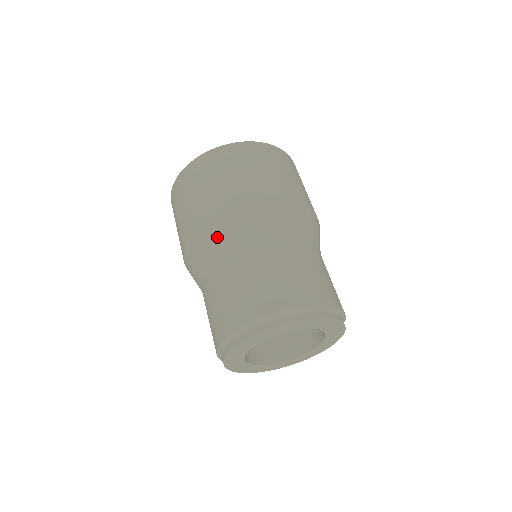
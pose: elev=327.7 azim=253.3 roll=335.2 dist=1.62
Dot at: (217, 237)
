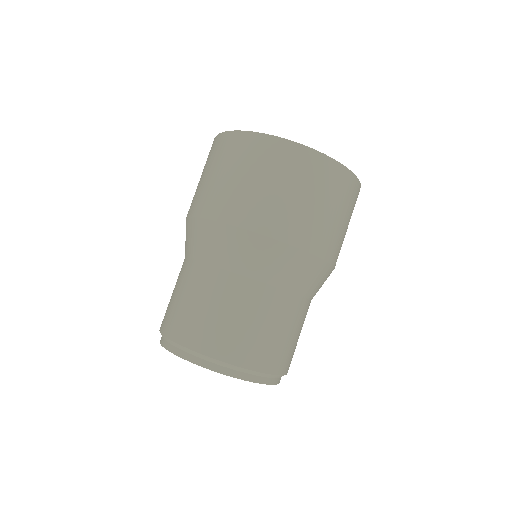
Dot at: (187, 236)
